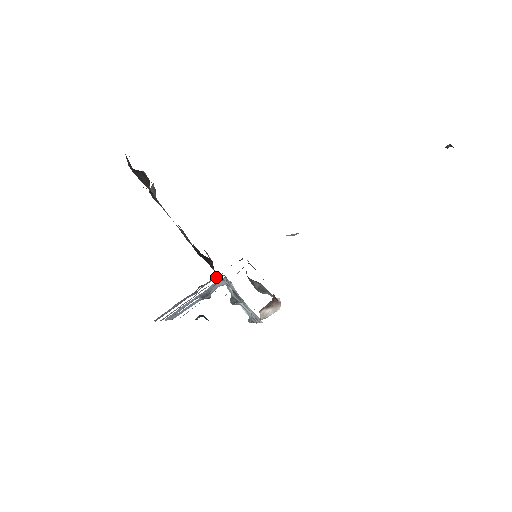
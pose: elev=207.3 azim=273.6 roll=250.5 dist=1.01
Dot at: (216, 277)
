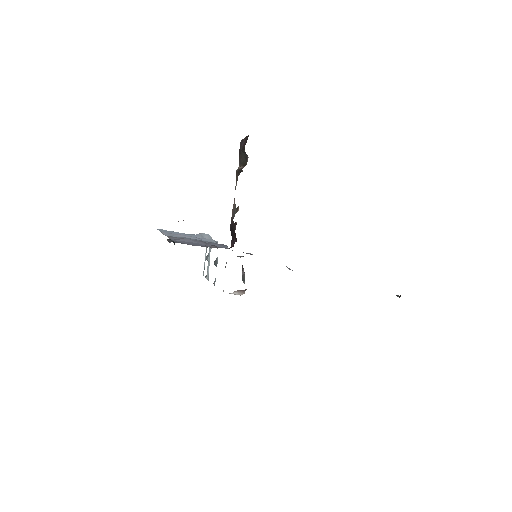
Dot at: (226, 247)
